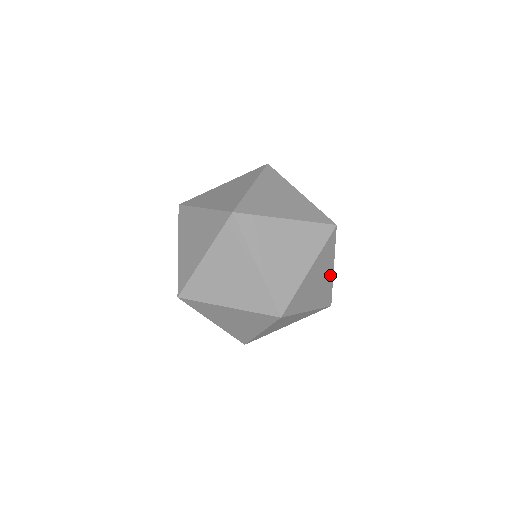
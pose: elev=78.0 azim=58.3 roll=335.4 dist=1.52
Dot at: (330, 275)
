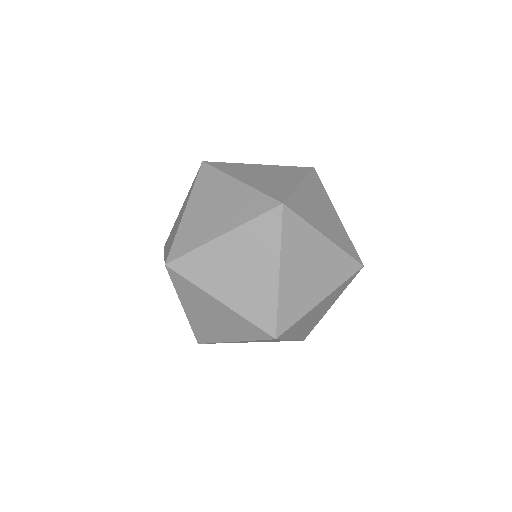
Dot at: (325, 311)
